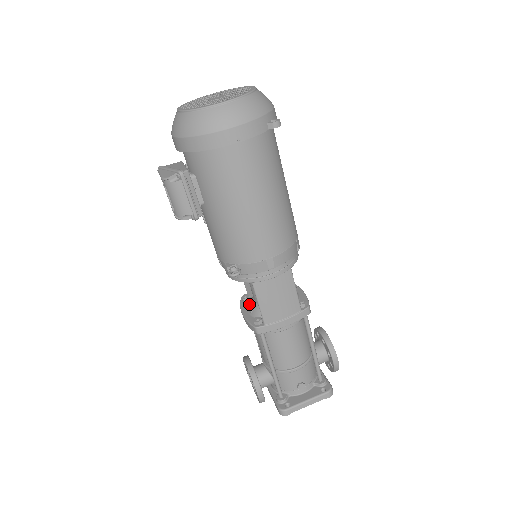
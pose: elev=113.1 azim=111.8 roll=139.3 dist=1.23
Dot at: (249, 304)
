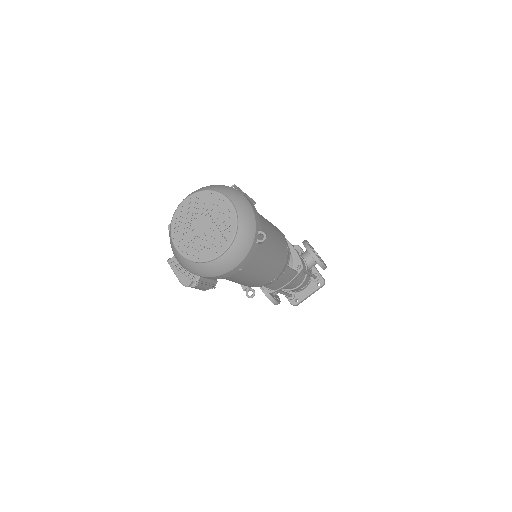
Dot at: occluded
